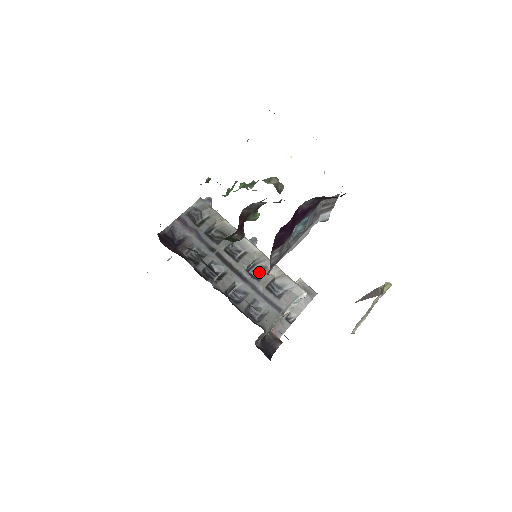
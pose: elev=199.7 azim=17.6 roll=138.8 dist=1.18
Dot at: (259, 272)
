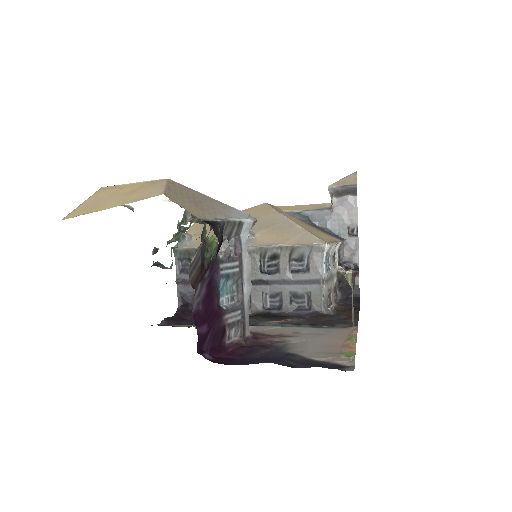
Dot at: (273, 263)
